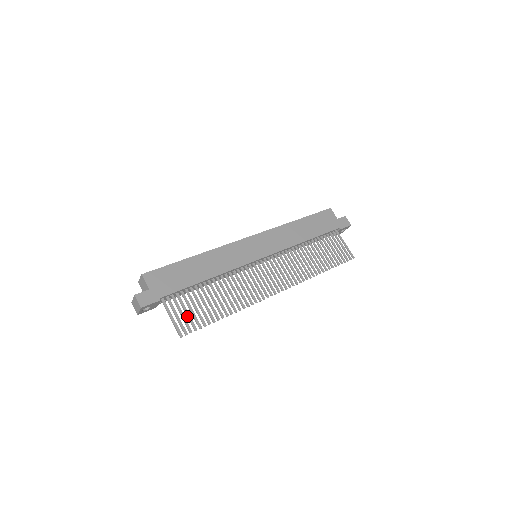
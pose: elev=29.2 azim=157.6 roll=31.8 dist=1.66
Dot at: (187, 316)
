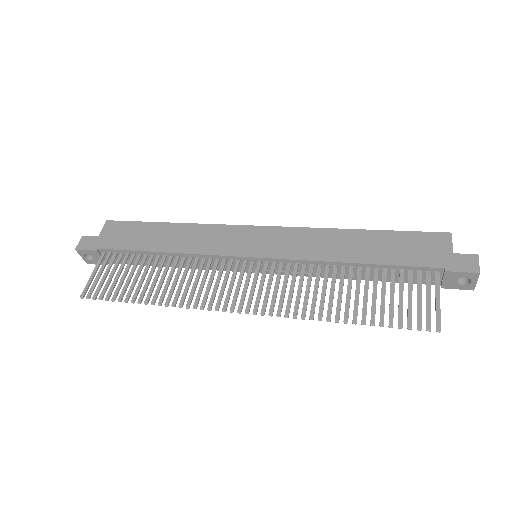
Dot at: (107, 280)
